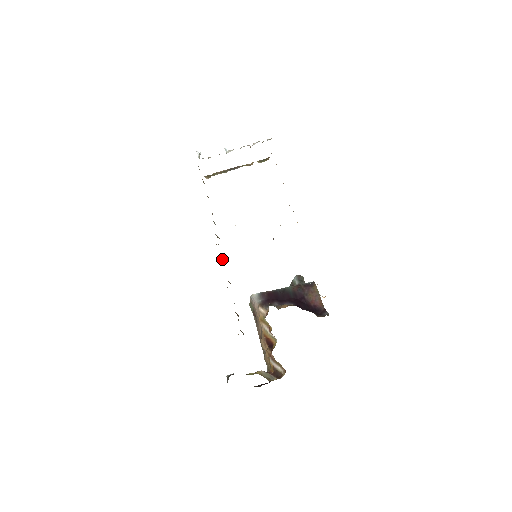
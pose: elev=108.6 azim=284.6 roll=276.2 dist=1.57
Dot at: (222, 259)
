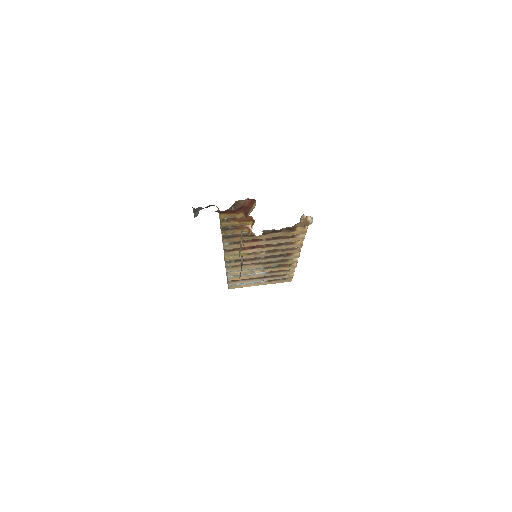
Dot at: (224, 258)
